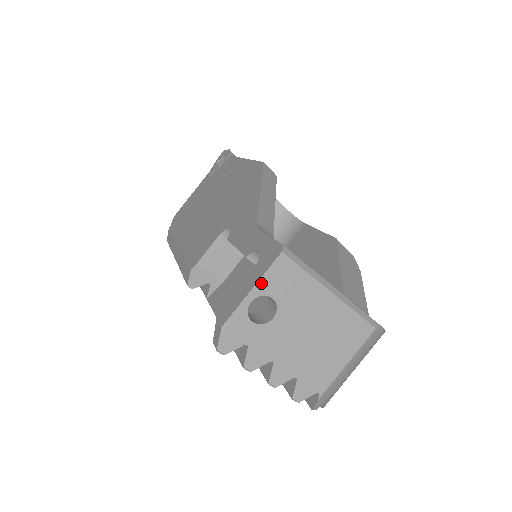
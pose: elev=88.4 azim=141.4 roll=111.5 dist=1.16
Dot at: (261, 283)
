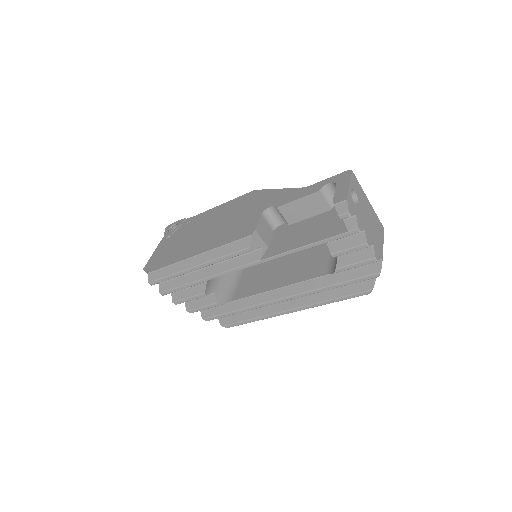
Dot at: (351, 182)
